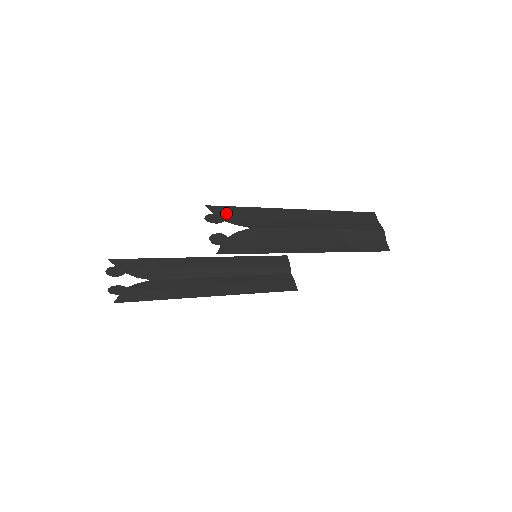
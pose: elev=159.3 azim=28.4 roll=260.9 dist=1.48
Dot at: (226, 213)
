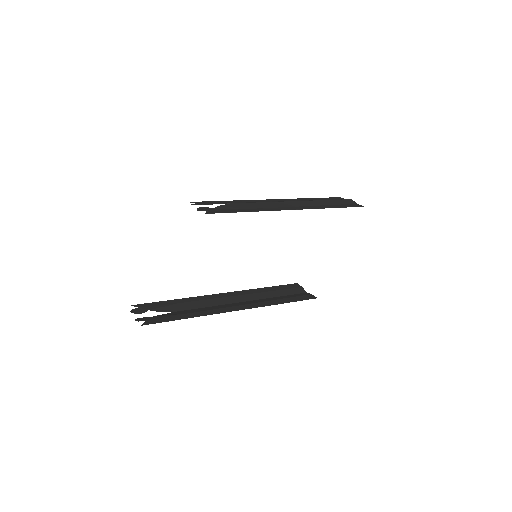
Dot at: (208, 203)
